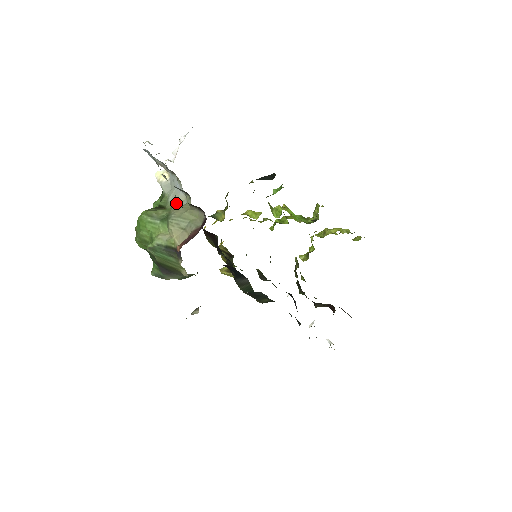
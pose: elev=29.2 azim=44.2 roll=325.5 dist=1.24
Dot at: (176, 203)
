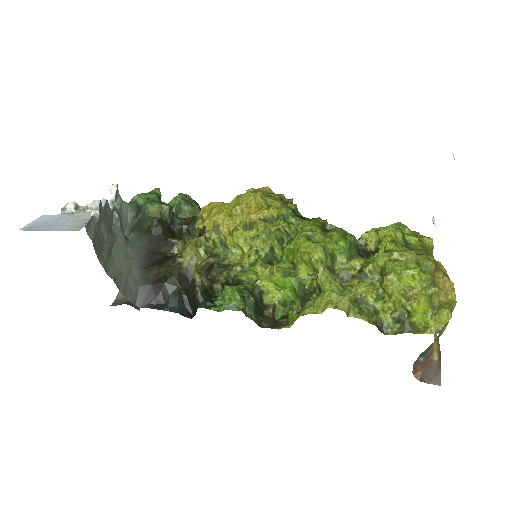
Dot at: occluded
